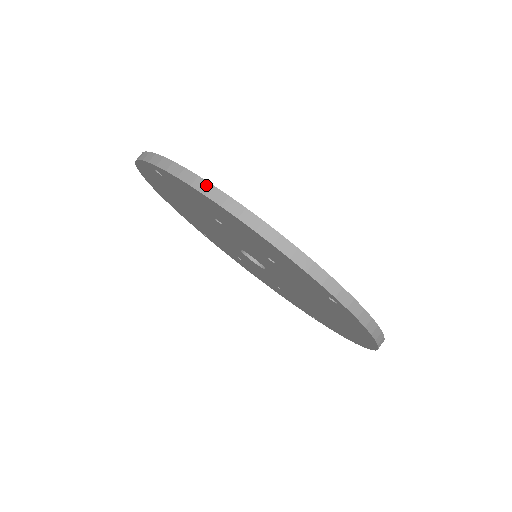
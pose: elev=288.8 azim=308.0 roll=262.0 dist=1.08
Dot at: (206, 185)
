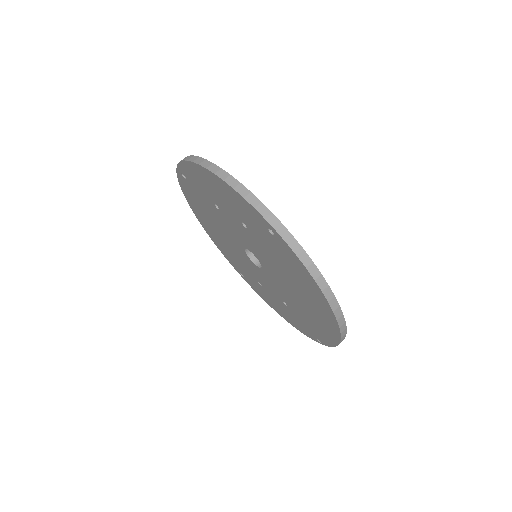
Dot at: (196, 158)
